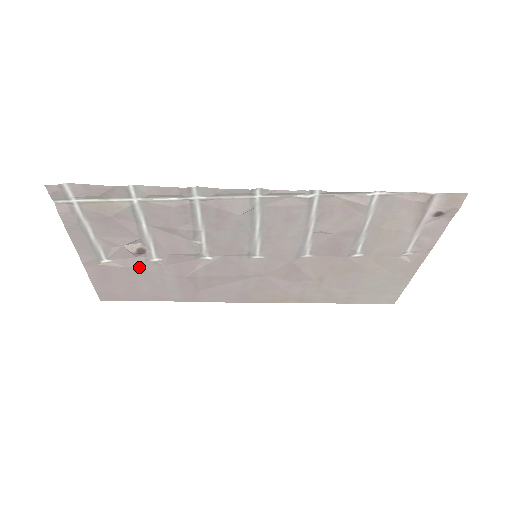
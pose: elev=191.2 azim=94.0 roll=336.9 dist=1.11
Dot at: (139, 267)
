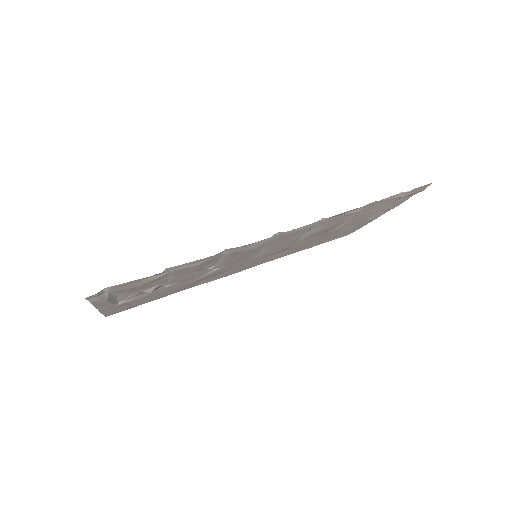
Dot at: (151, 294)
